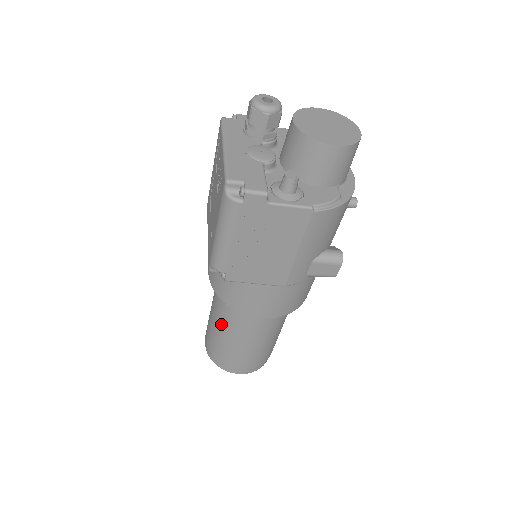
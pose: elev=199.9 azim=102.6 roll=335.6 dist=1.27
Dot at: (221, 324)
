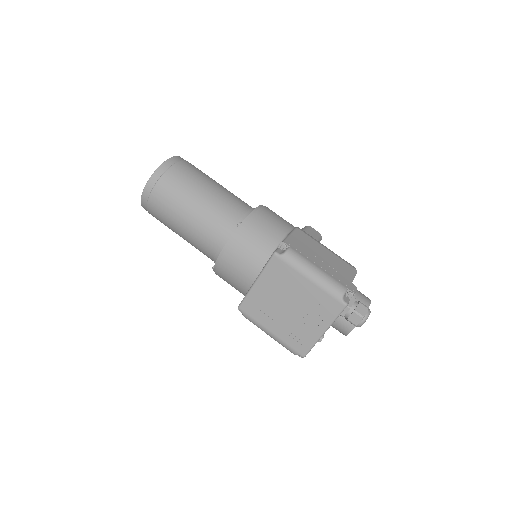
Dot at: (187, 240)
